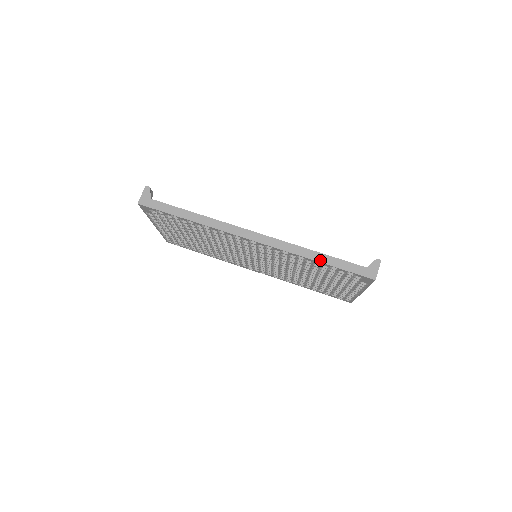
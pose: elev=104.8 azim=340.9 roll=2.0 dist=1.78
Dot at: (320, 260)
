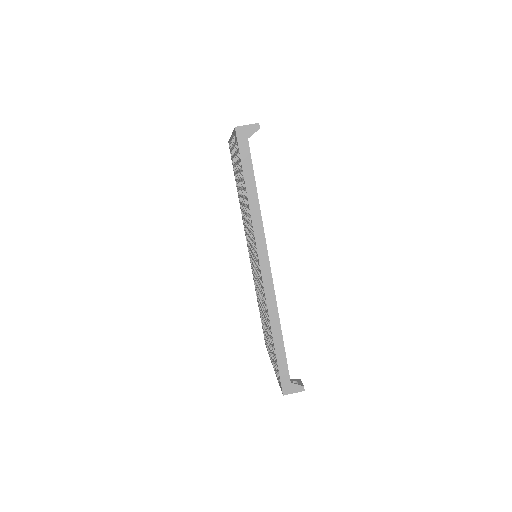
Dot at: (275, 340)
